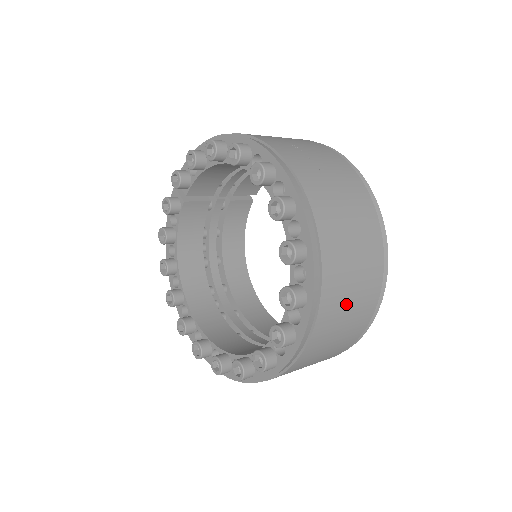
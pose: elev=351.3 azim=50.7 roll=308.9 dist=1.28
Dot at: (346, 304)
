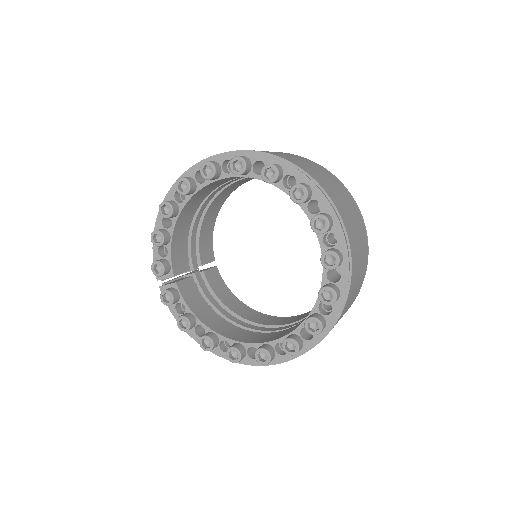
Dot at: (331, 186)
